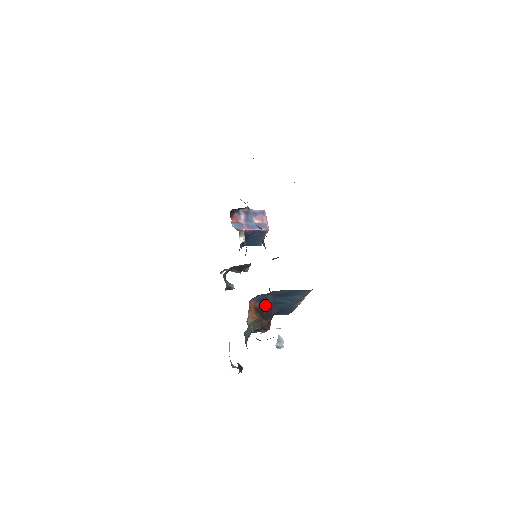
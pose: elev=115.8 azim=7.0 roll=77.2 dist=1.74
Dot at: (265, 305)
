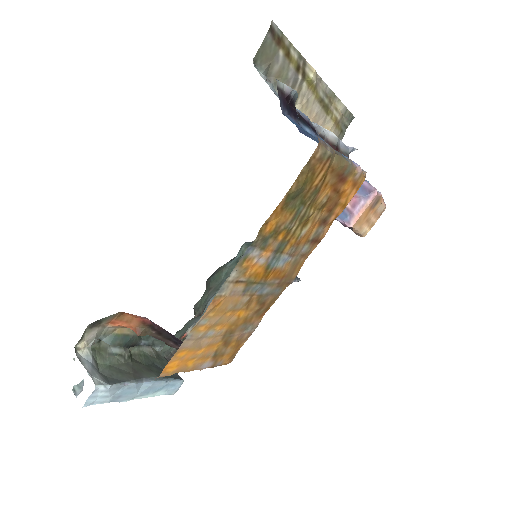
Dot at: (164, 329)
